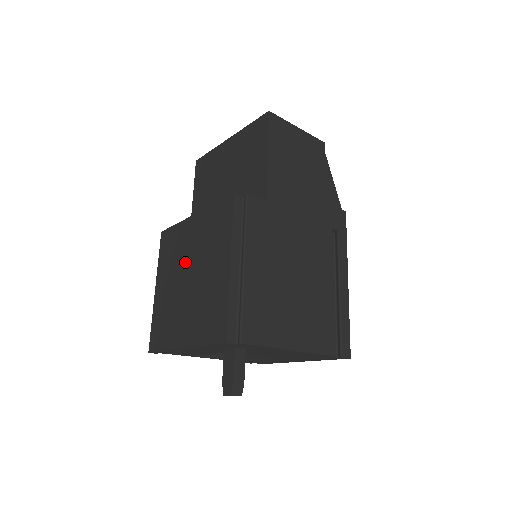
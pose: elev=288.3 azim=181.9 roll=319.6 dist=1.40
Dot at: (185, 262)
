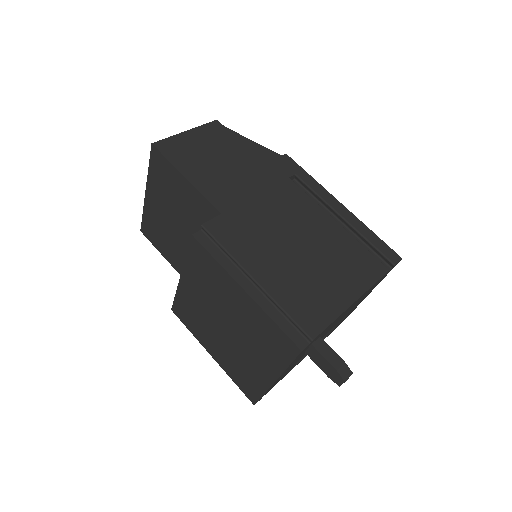
Dot at: (211, 317)
